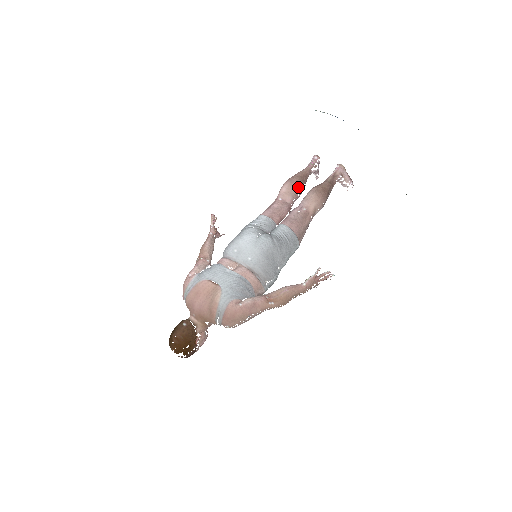
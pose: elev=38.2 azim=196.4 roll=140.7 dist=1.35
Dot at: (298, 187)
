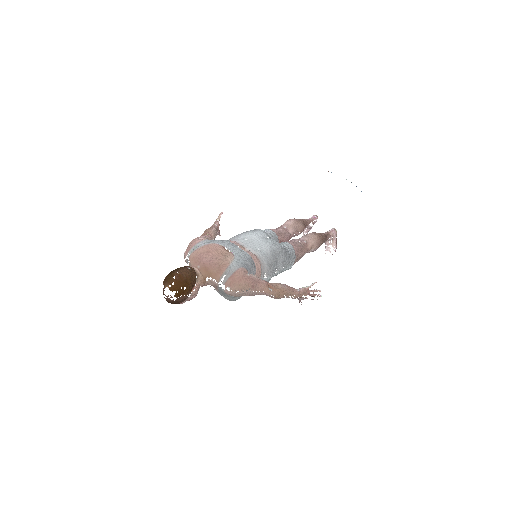
Dot at: (301, 227)
